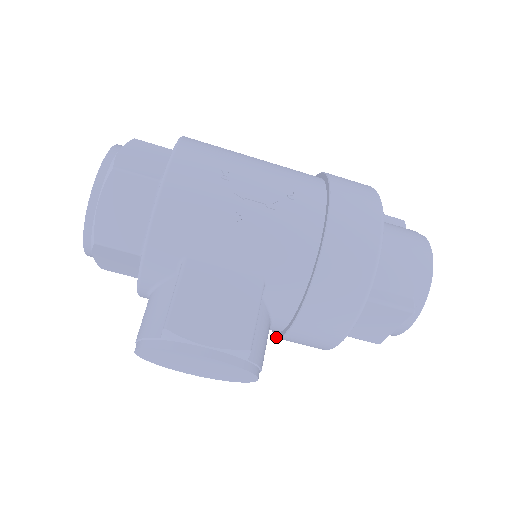
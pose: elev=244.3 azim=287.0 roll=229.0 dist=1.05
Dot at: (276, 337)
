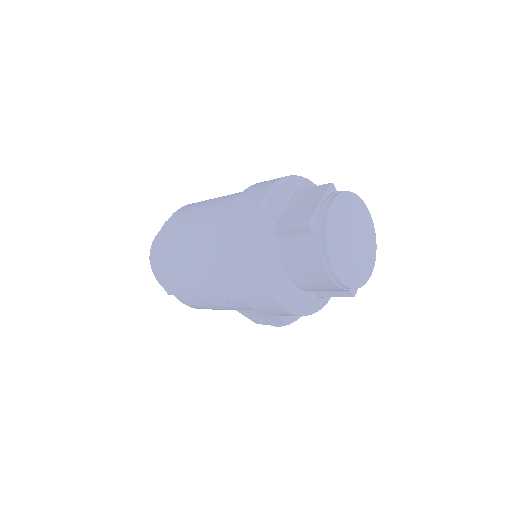
Dot at: occluded
